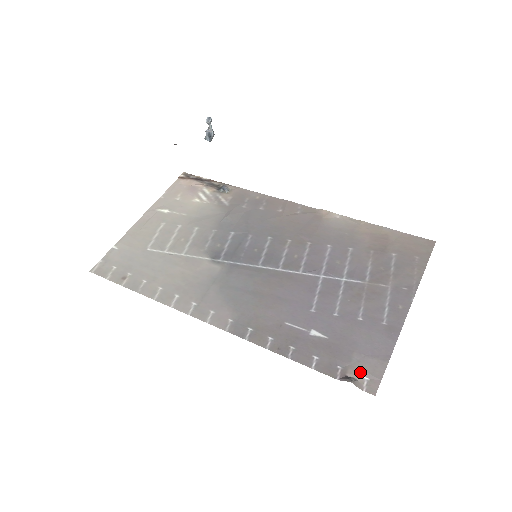
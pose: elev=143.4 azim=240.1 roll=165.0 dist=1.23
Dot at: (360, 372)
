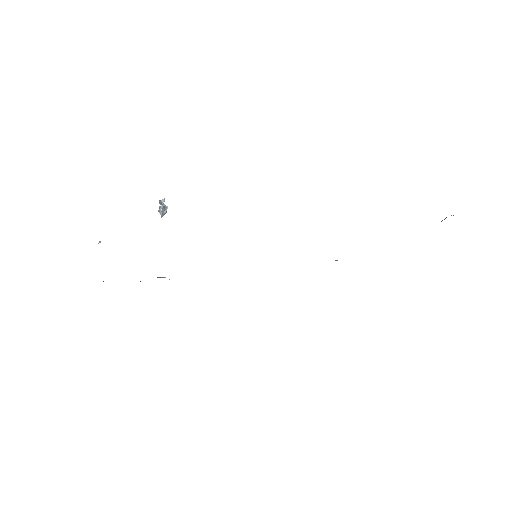
Dot at: occluded
